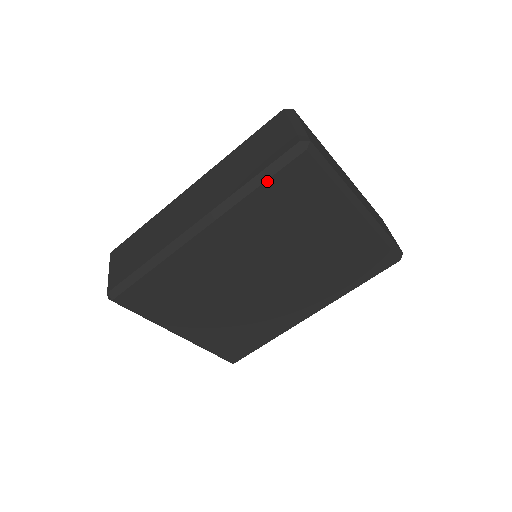
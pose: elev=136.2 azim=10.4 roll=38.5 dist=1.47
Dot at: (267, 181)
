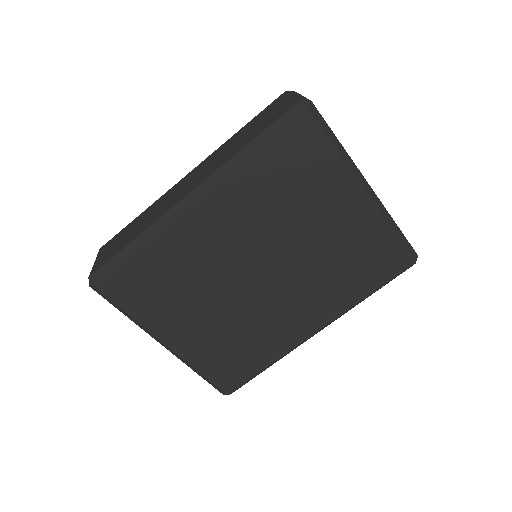
Dot at: (266, 142)
